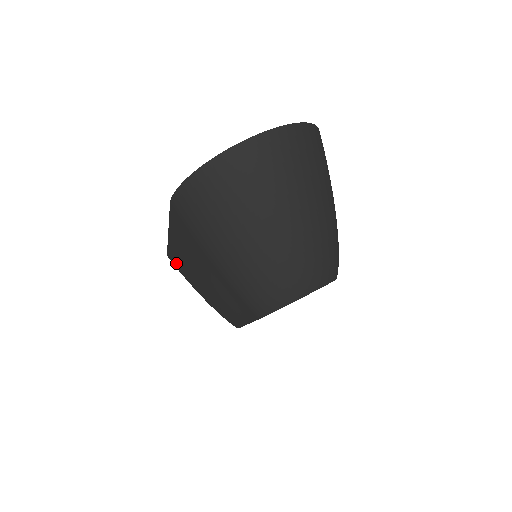
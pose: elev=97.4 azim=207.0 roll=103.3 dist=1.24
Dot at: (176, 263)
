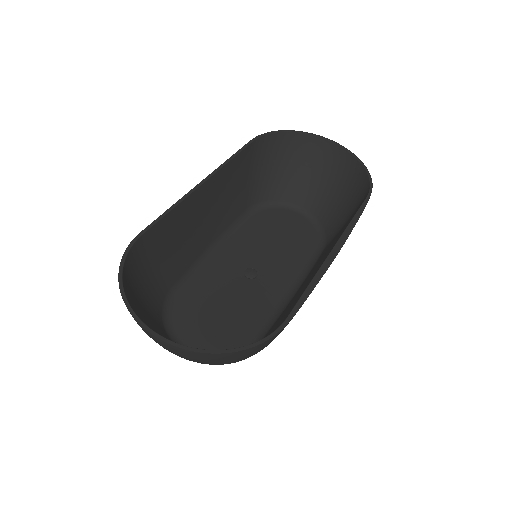
Dot at: (239, 164)
